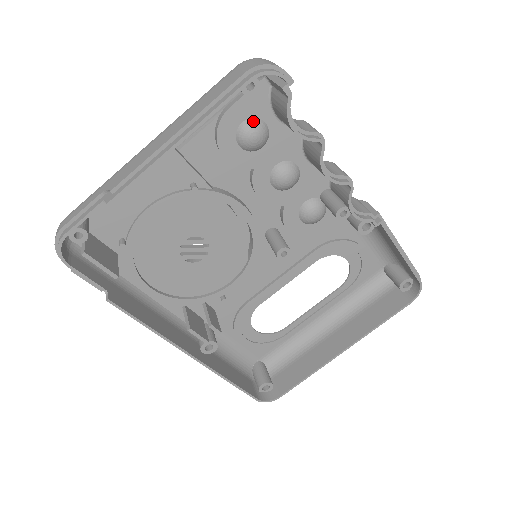
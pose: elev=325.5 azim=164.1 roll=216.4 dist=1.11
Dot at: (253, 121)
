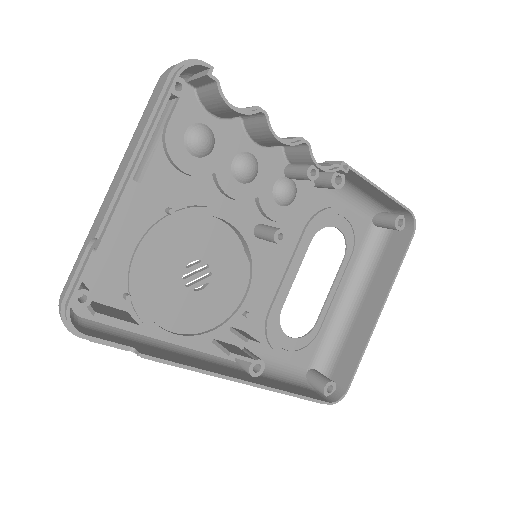
Dot at: (194, 127)
